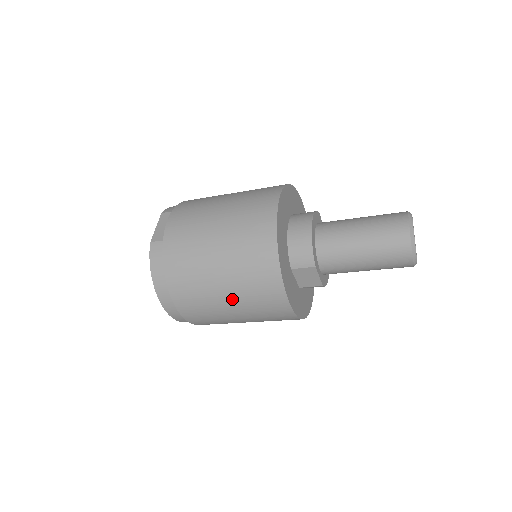
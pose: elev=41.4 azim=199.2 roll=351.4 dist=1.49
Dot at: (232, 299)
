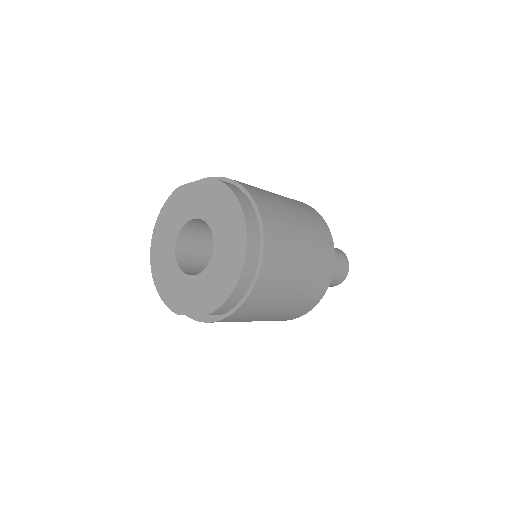
Dot at: (303, 229)
